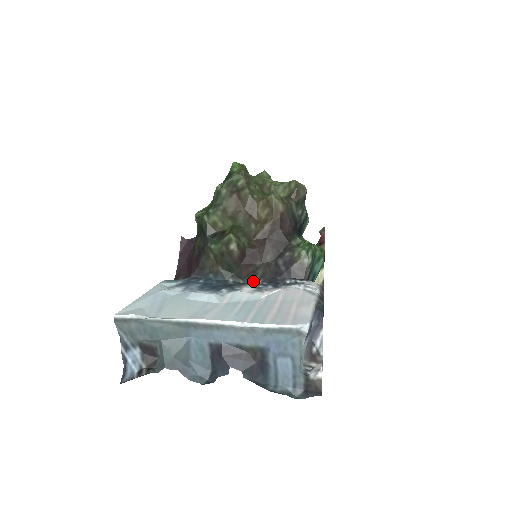
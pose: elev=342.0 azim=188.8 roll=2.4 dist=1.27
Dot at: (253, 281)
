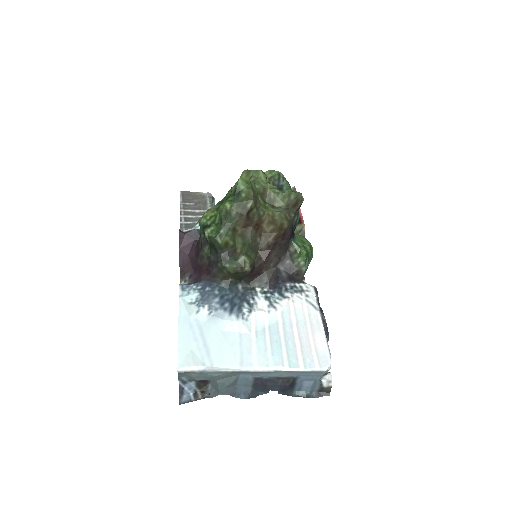
Dot at: (260, 288)
